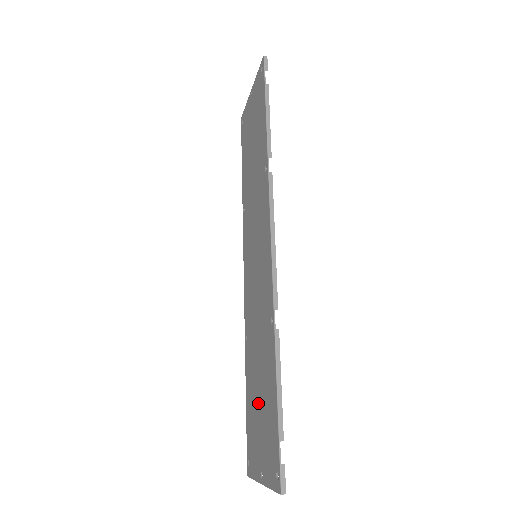
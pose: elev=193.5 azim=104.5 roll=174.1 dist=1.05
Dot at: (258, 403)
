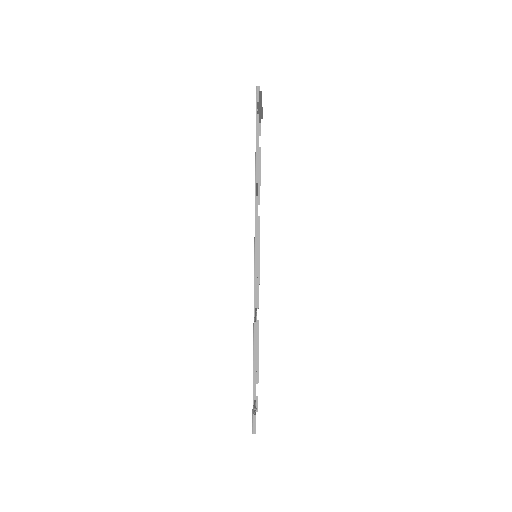
Dot at: occluded
